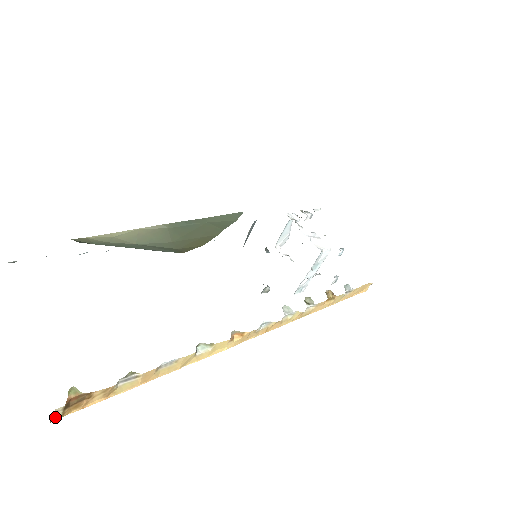
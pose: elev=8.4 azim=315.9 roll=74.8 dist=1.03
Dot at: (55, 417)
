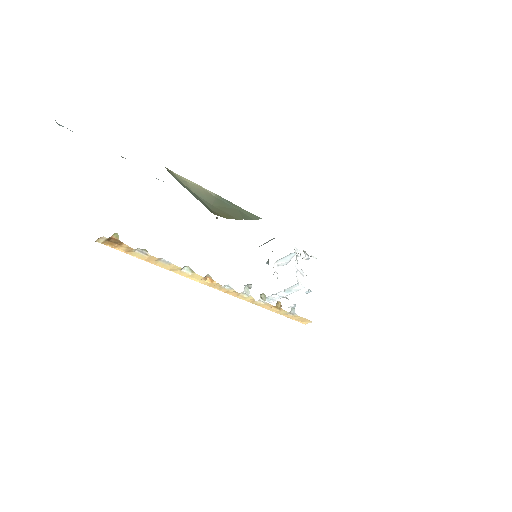
Dot at: (100, 240)
